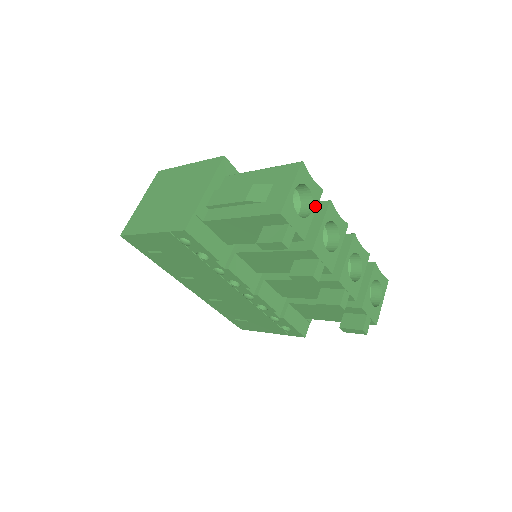
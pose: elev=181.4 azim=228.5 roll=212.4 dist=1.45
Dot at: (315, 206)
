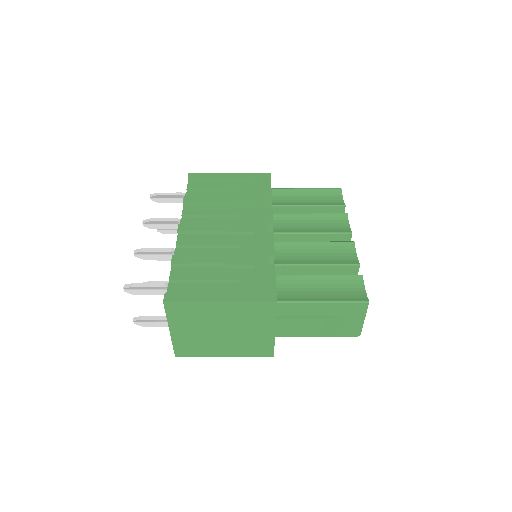
Dot at: occluded
